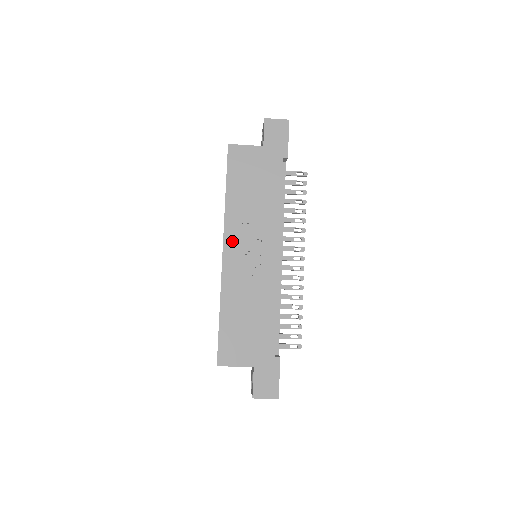
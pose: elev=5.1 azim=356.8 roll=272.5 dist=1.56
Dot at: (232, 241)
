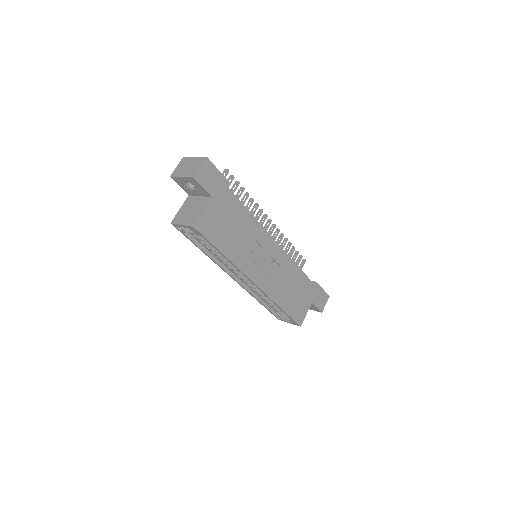
Dot at: (253, 272)
